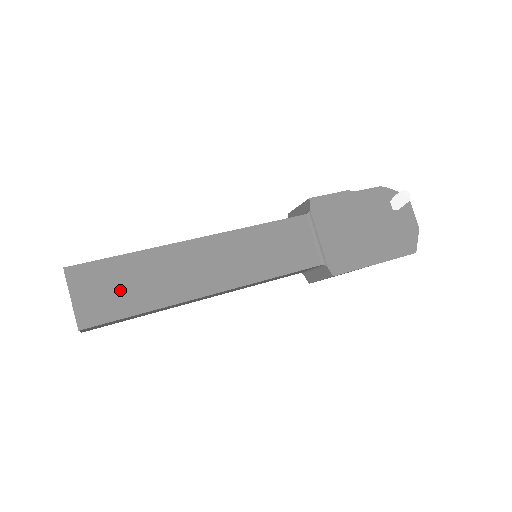
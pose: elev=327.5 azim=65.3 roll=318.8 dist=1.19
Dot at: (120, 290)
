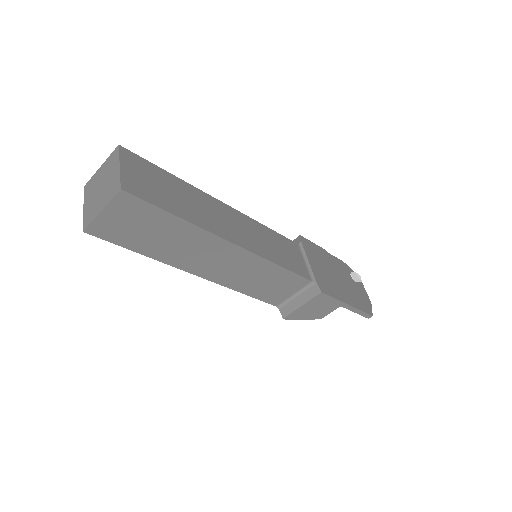
Dot at: (162, 190)
